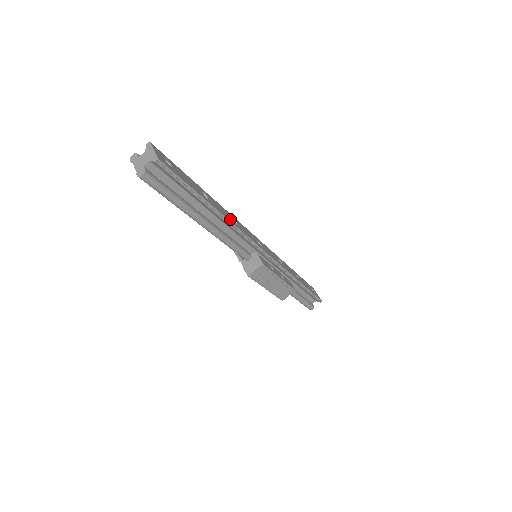
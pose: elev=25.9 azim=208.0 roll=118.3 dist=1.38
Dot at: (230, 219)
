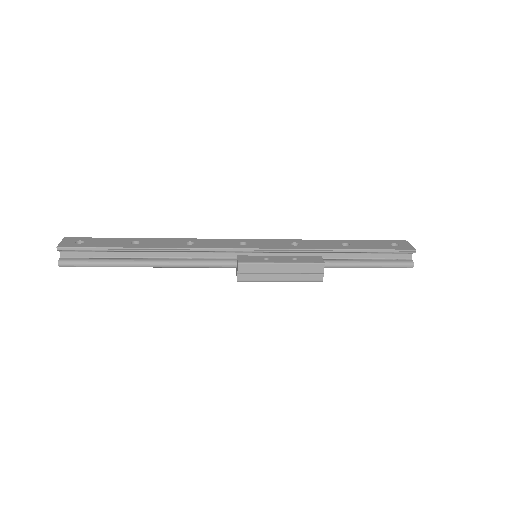
Dot at: (175, 245)
